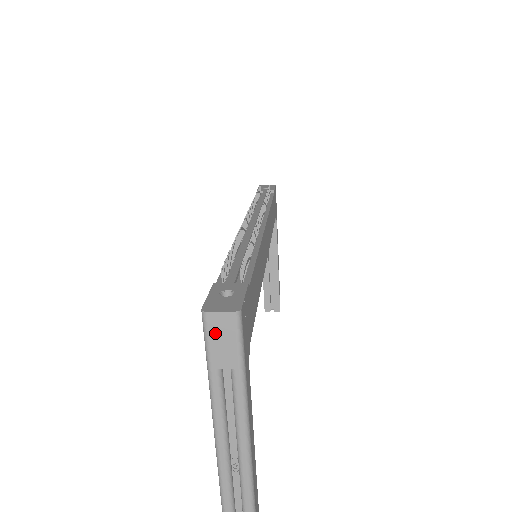
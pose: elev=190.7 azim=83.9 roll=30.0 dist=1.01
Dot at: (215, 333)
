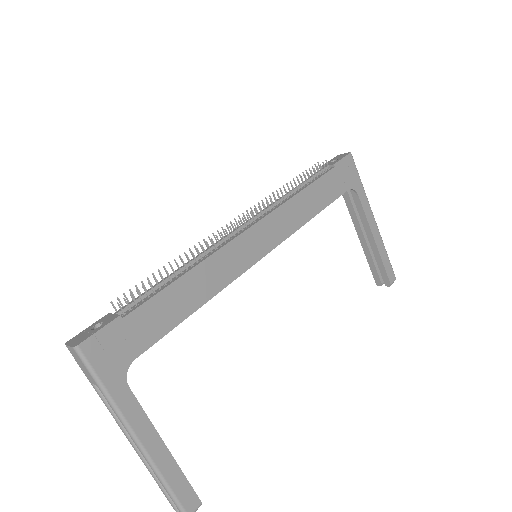
Dot at: (76, 359)
